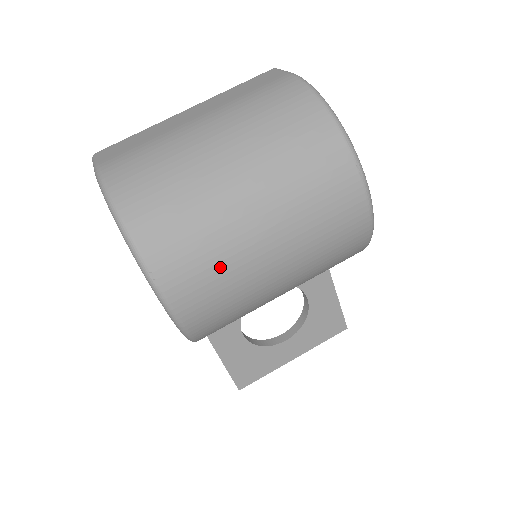
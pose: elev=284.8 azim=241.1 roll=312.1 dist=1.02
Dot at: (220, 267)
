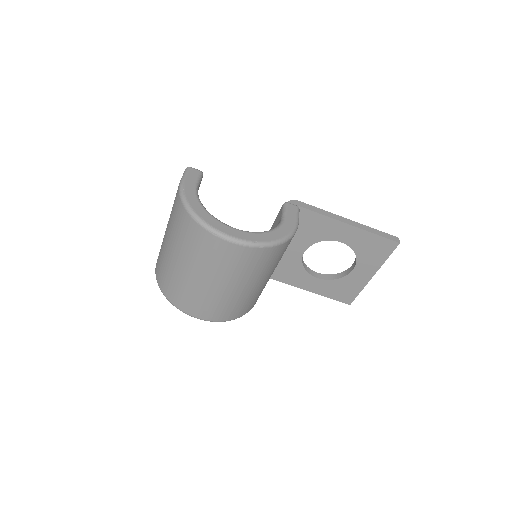
Dot at: (199, 298)
